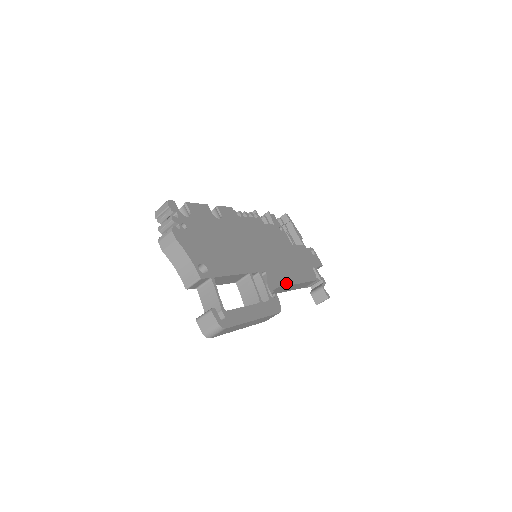
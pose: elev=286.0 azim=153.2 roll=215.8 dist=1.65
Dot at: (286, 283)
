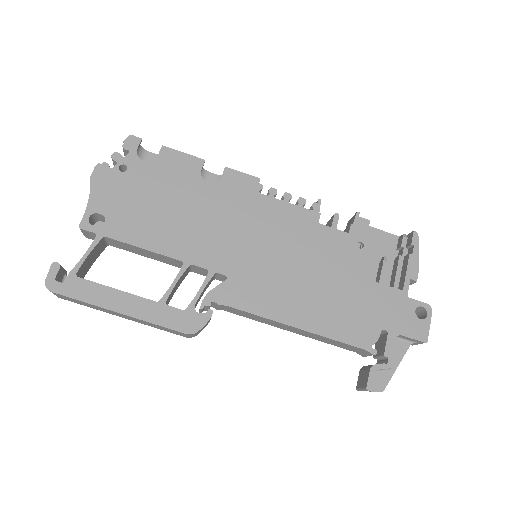
Dot at: (261, 312)
